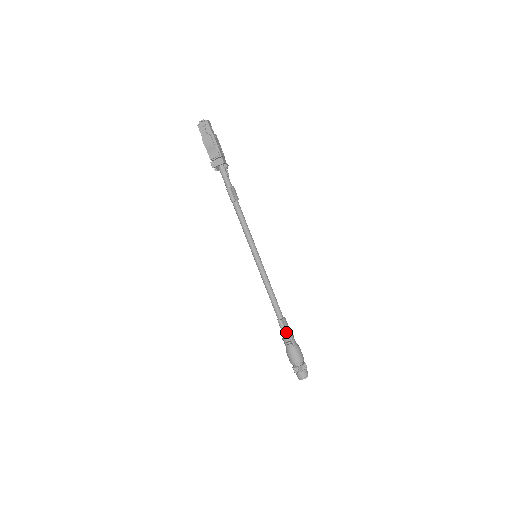
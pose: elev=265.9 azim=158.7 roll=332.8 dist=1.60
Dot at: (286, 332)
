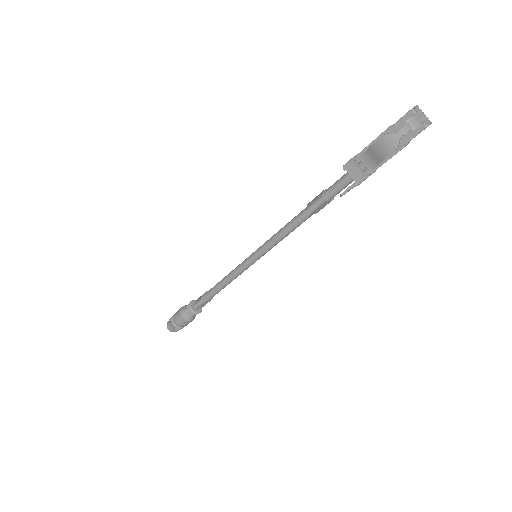
Dot at: (197, 308)
